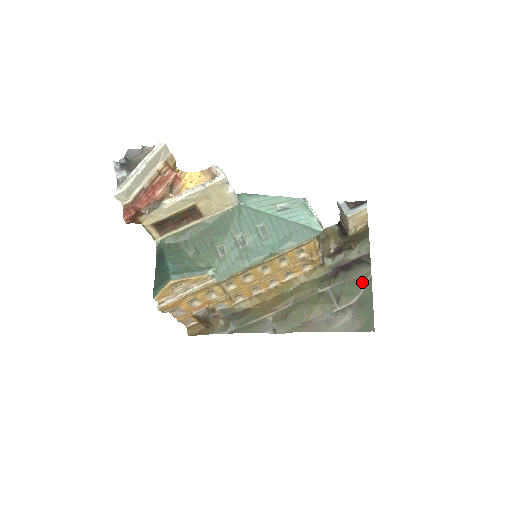
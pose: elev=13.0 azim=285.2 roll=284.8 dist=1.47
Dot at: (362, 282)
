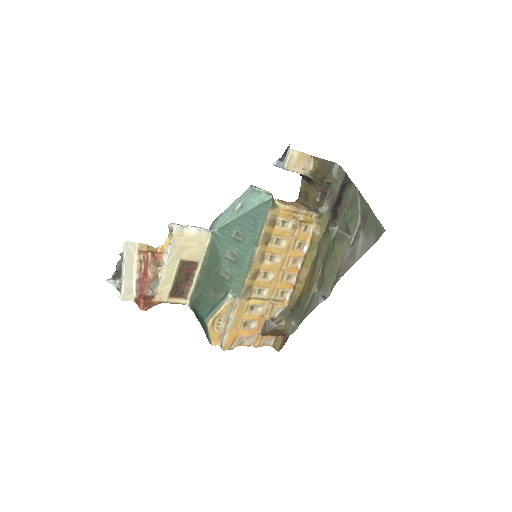
Dot at: (355, 201)
